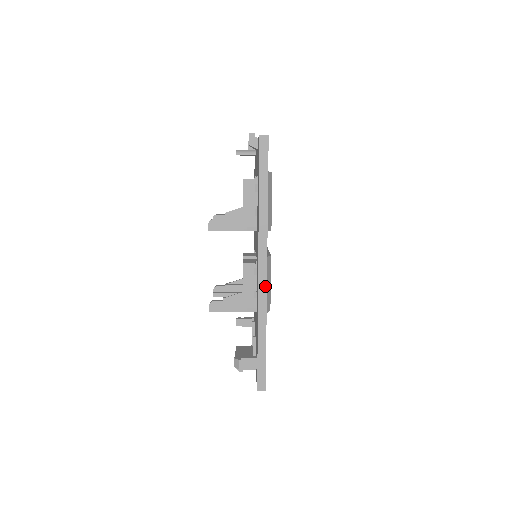
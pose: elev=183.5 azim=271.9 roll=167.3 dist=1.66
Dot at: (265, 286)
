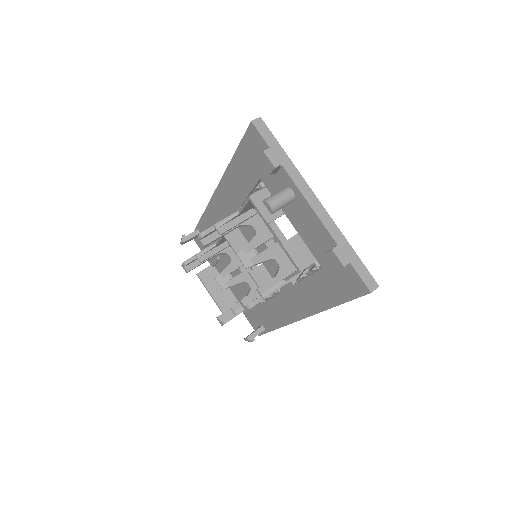
Dot at: occluded
